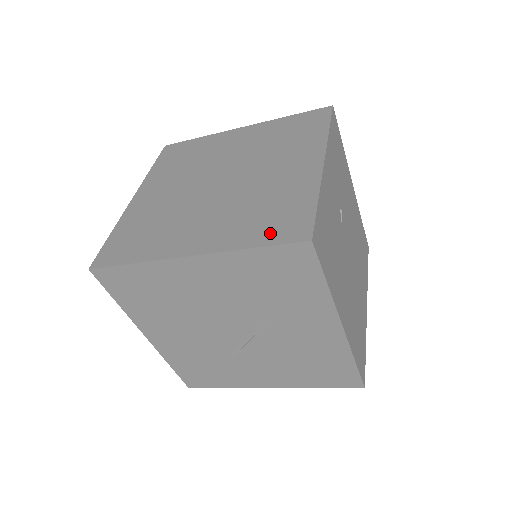
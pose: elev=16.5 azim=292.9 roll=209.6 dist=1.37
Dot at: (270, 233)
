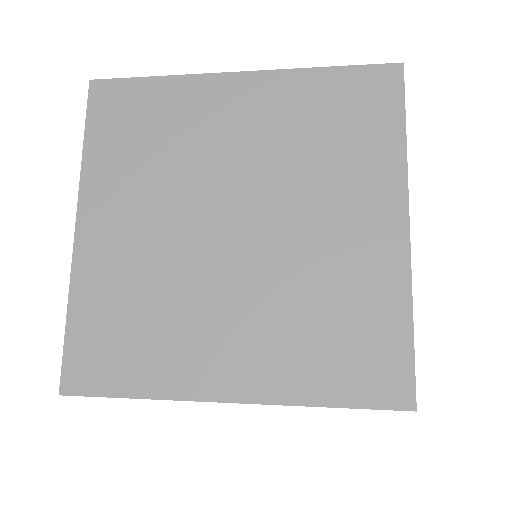
Dot at: (350, 381)
